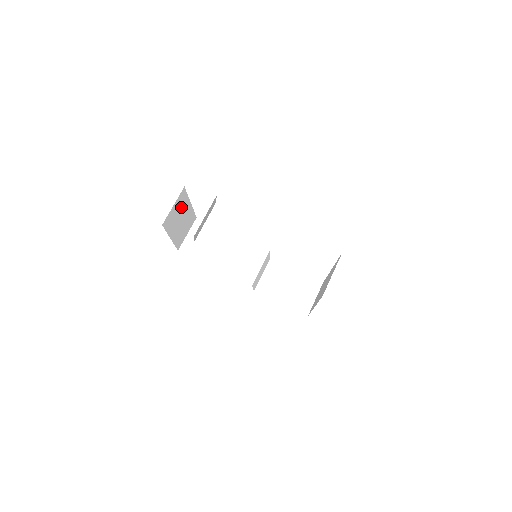
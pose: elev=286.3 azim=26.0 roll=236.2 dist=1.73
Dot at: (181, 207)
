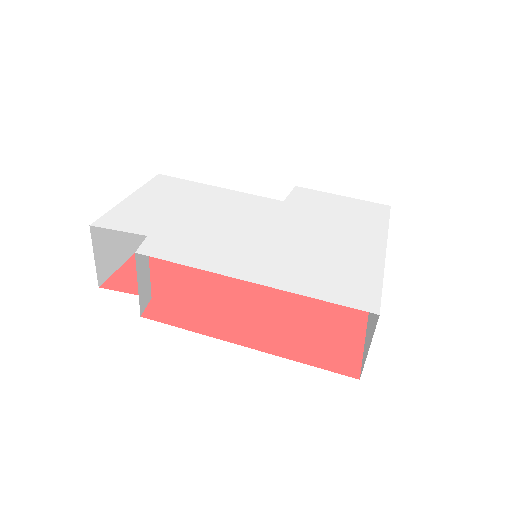
Dot at: occluded
